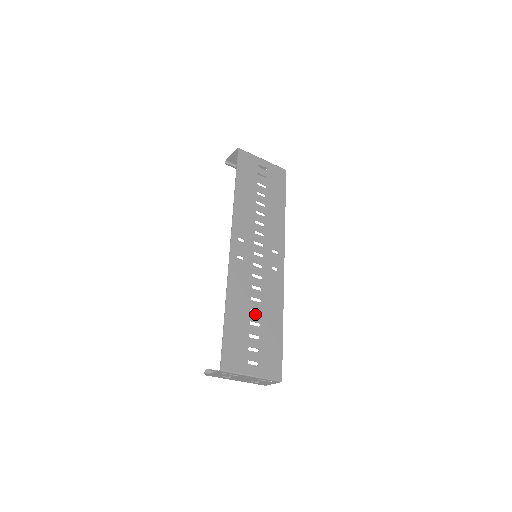
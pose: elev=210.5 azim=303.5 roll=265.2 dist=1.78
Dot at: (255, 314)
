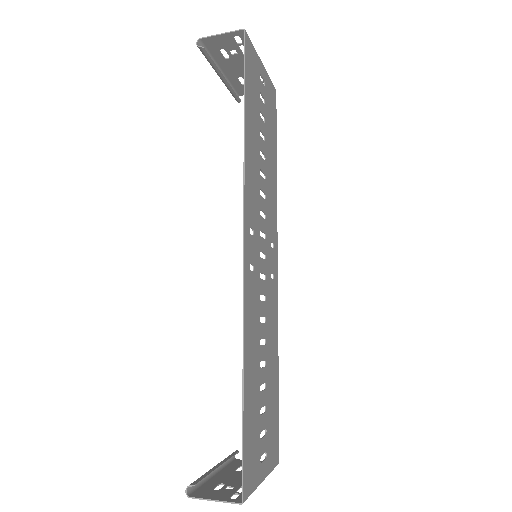
Dot at: (263, 369)
